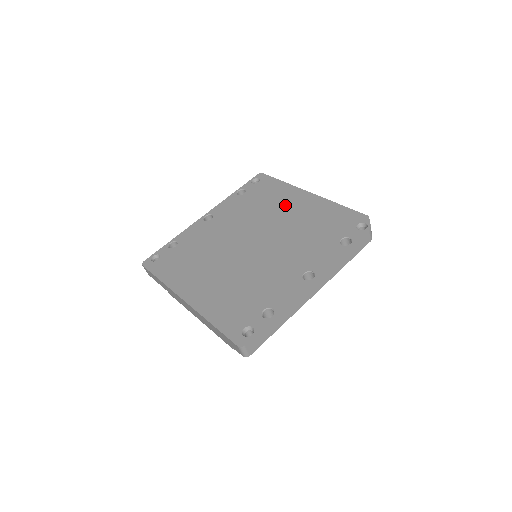
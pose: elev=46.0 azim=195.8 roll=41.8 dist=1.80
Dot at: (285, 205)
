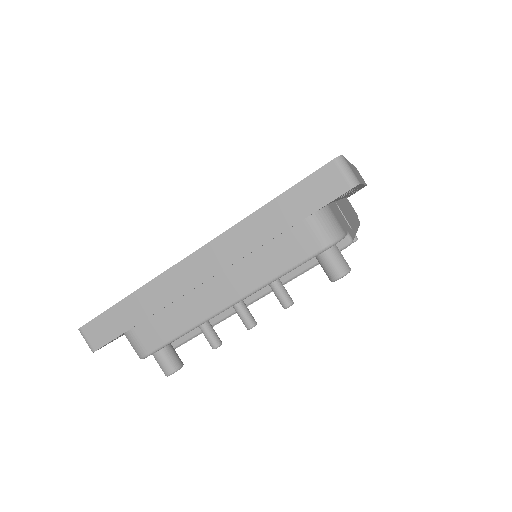
Dot at: occluded
